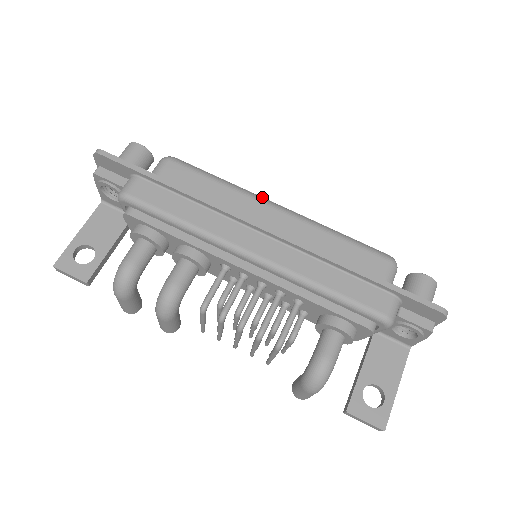
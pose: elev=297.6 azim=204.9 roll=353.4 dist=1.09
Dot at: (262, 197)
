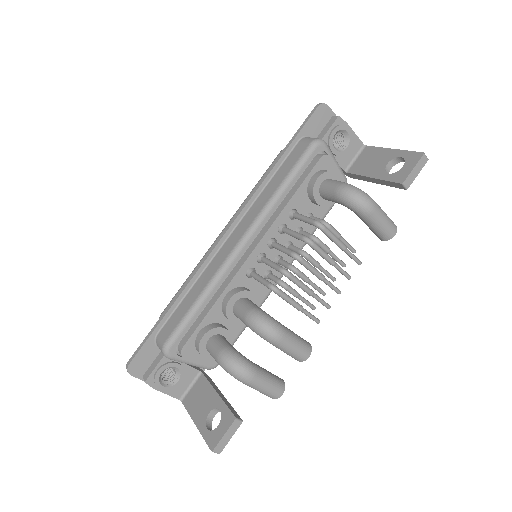
Dot at: occluded
